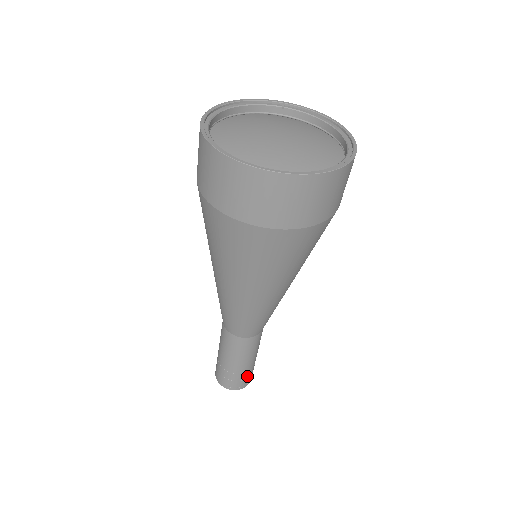
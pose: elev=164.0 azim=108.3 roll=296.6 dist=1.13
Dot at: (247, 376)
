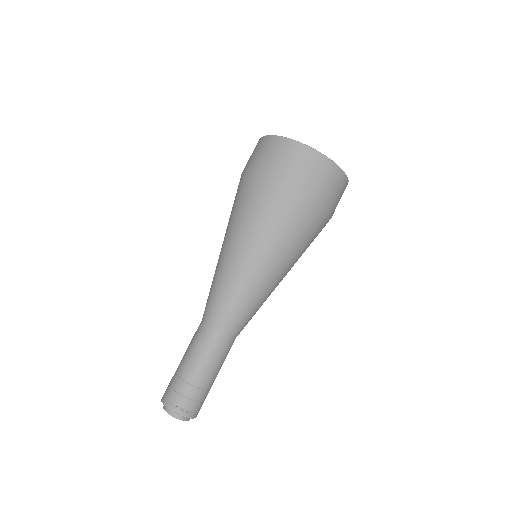
Dot at: (205, 398)
